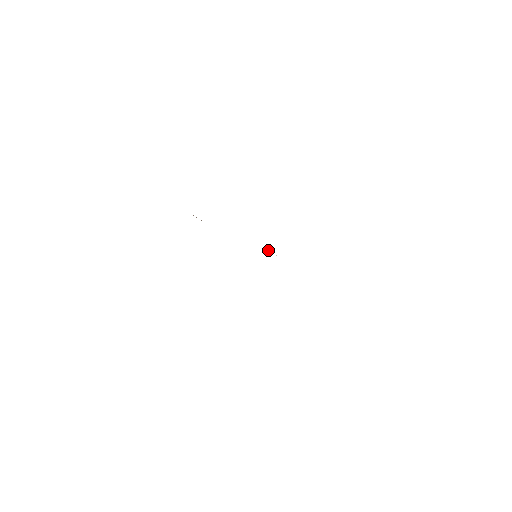
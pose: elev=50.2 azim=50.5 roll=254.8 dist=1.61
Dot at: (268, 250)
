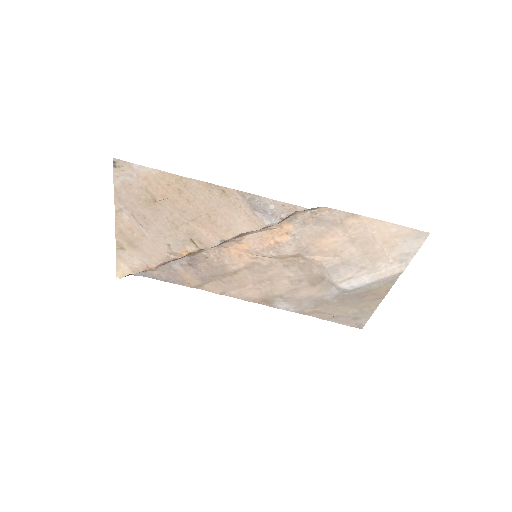
Dot at: (272, 283)
